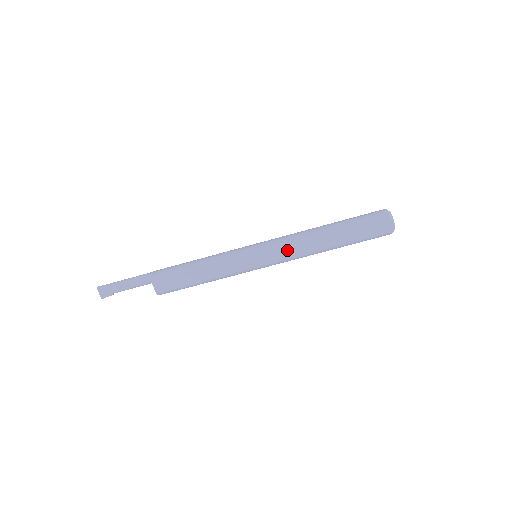
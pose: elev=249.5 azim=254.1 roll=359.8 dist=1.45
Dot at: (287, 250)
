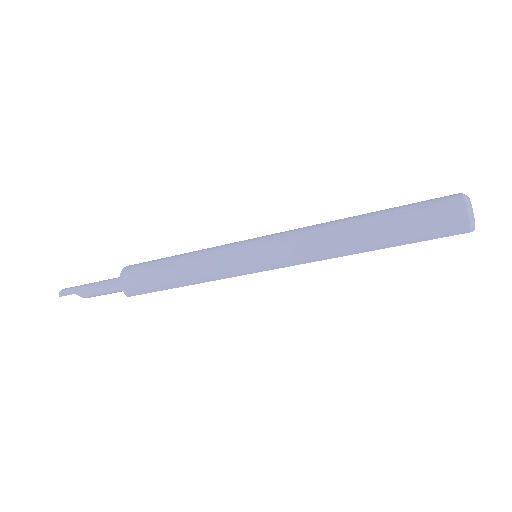
Dot at: (303, 263)
